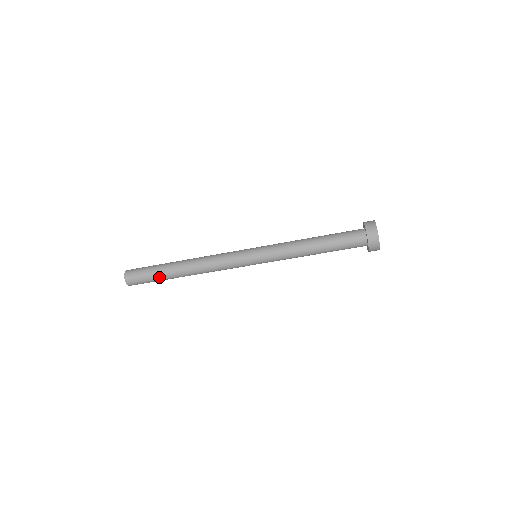
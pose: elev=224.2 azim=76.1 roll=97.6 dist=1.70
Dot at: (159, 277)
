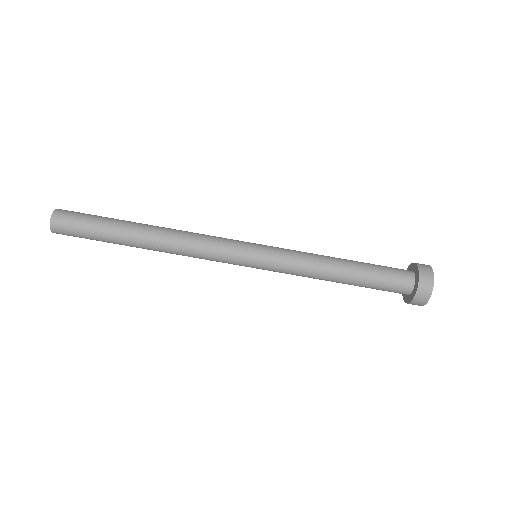
Dot at: (108, 221)
